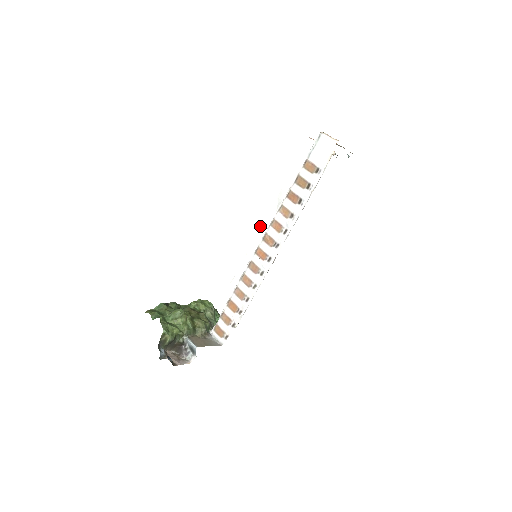
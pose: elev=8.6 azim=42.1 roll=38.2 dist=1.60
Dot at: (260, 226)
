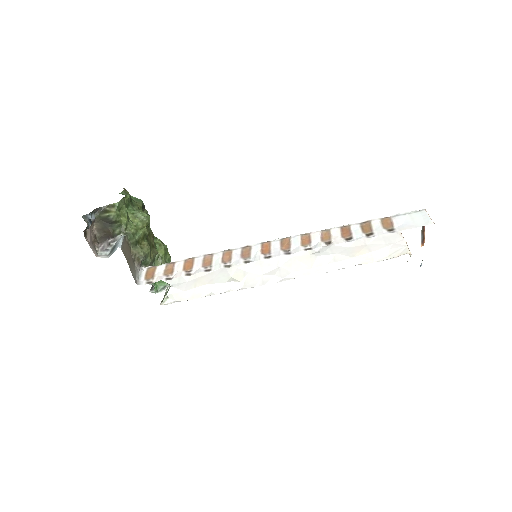
Dot at: occluded
